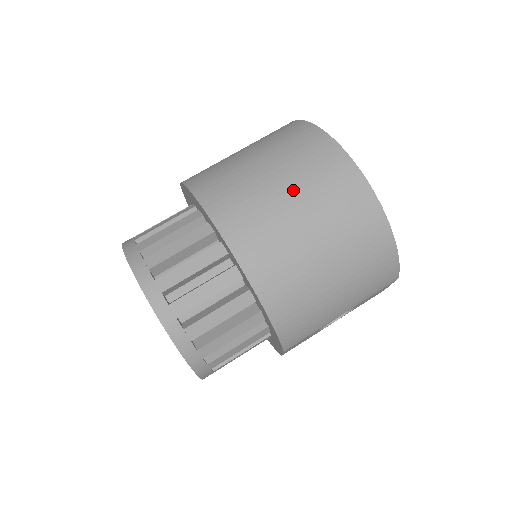
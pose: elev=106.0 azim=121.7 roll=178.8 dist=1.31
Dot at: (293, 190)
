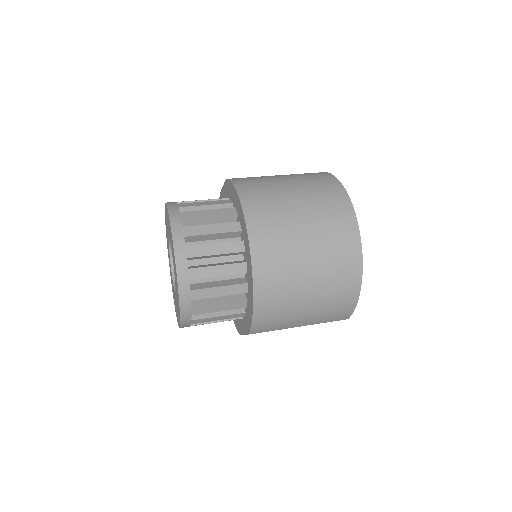
Dot at: (310, 230)
